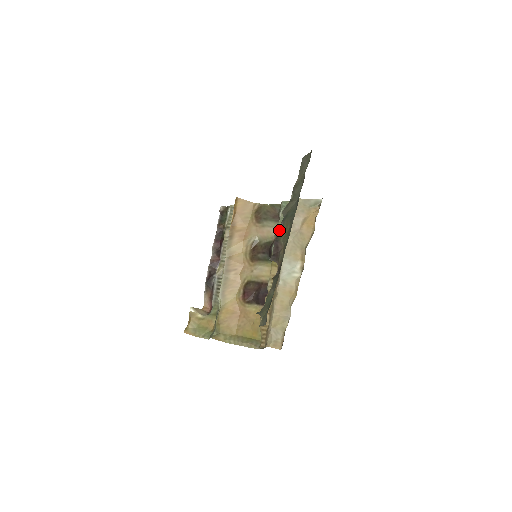
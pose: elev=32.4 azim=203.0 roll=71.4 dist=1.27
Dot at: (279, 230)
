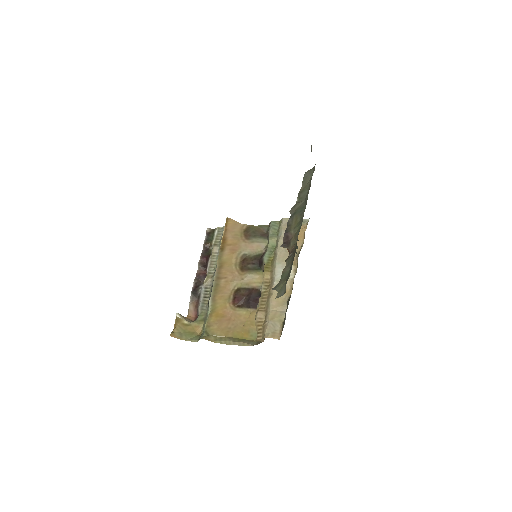
Dot at: (288, 224)
